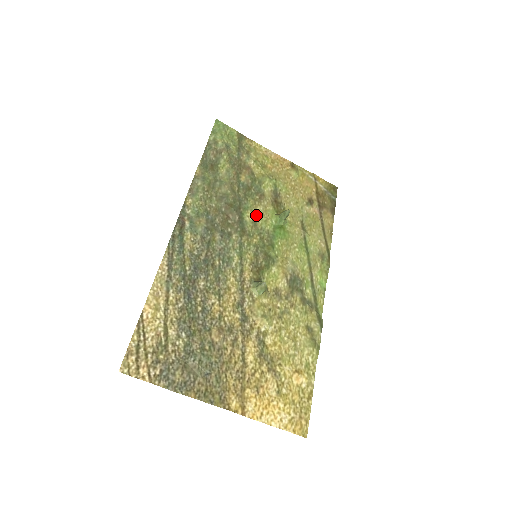
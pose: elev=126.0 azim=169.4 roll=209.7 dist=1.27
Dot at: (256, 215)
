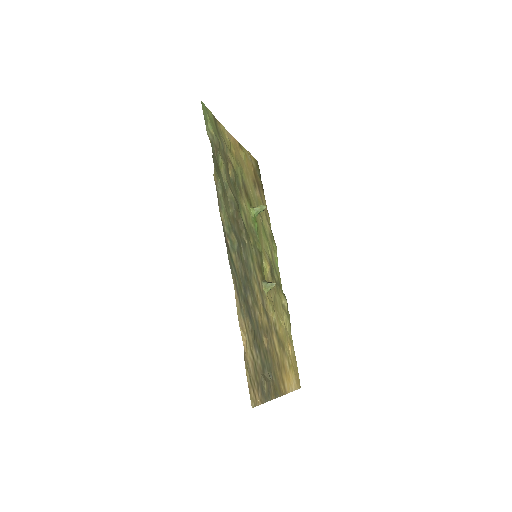
Dot at: (245, 213)
